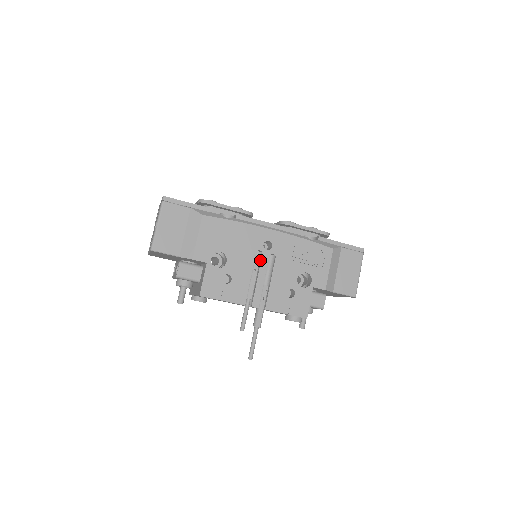
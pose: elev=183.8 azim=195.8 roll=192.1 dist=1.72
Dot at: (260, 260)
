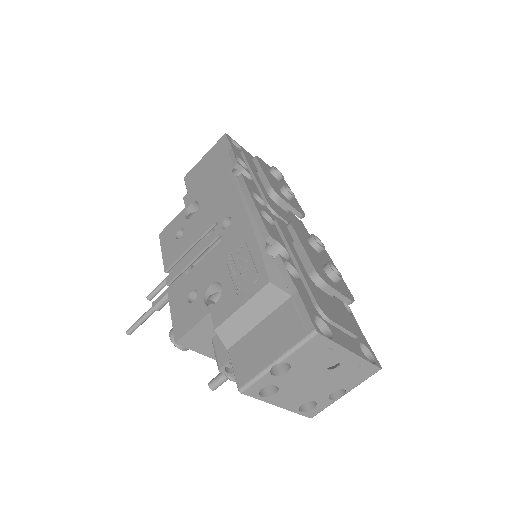
Dot at: occluded
